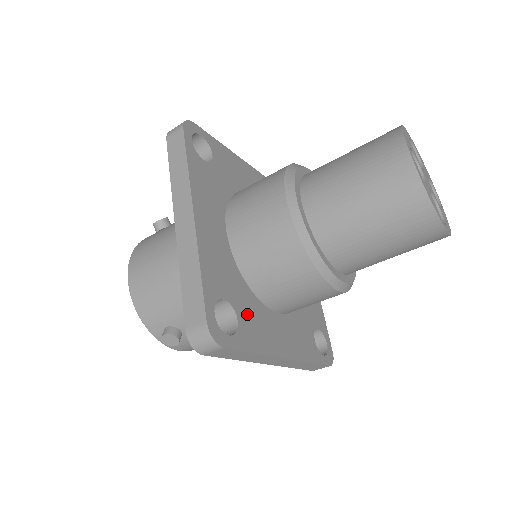
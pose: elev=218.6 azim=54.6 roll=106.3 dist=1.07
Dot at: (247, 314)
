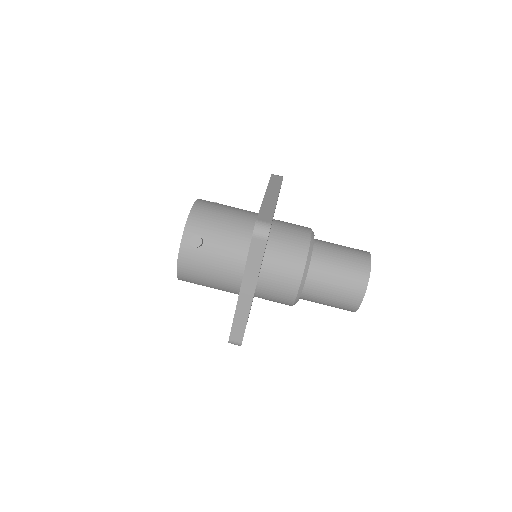
Dot at: occluded
